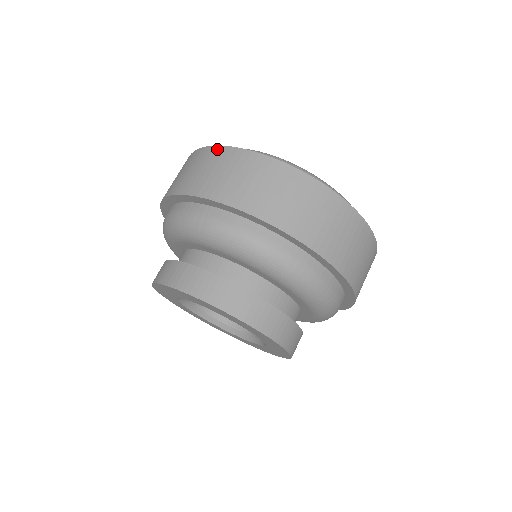
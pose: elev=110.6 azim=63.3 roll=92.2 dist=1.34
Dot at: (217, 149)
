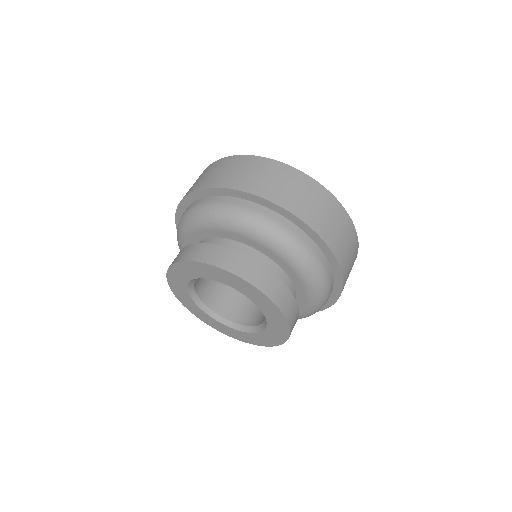
Dot at: (240, 157)
